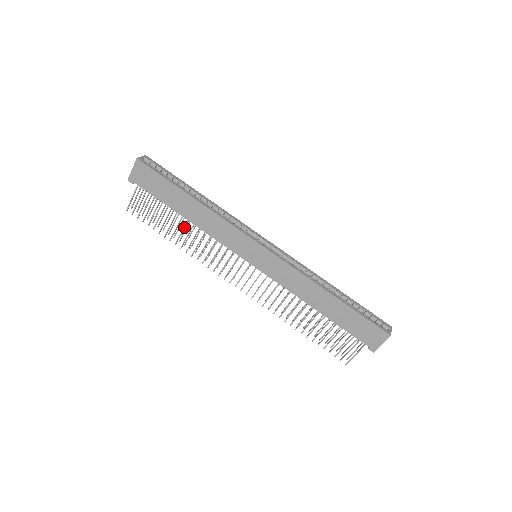
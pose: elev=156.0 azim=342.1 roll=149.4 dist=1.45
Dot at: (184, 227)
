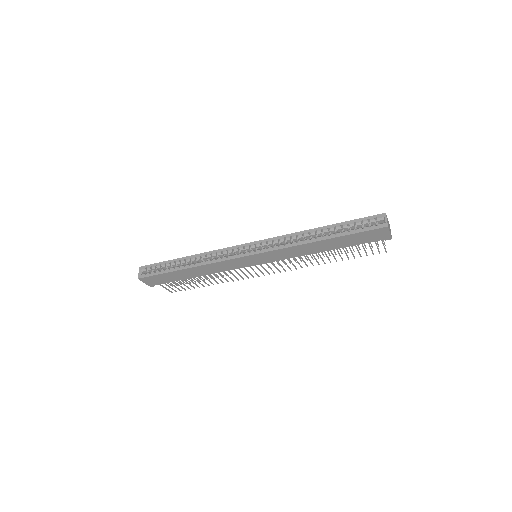
Dot at: occluded
